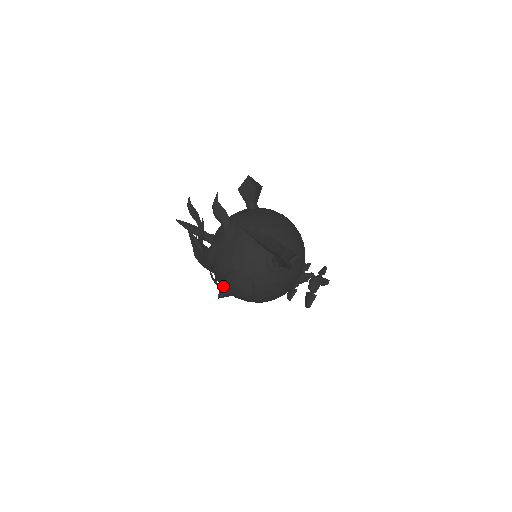
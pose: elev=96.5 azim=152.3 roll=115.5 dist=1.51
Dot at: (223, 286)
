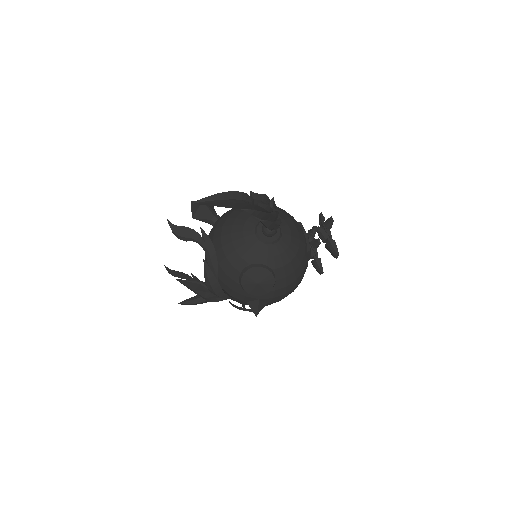
Dot at: (250, 301)
